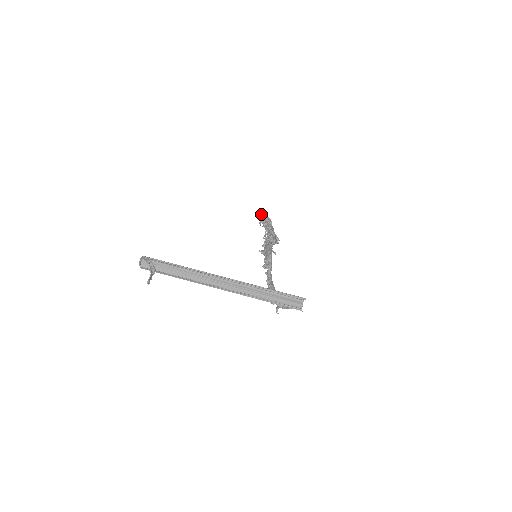
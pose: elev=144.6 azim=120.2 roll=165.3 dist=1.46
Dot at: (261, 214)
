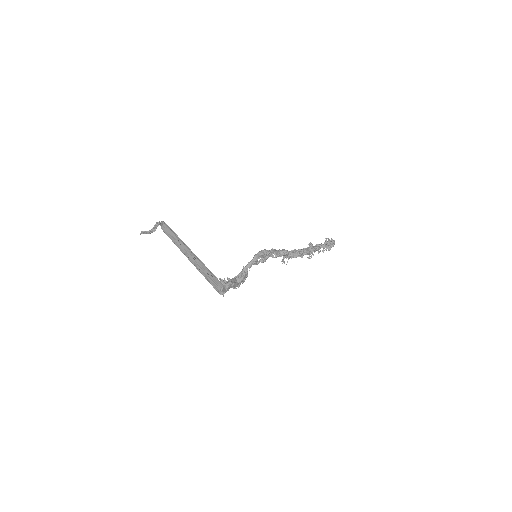
Dot at: (326, 238)
